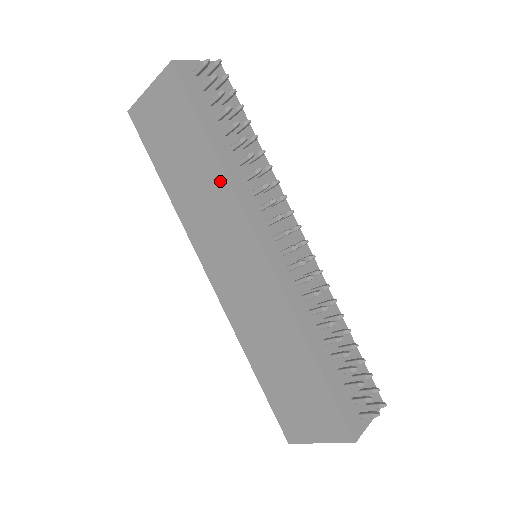
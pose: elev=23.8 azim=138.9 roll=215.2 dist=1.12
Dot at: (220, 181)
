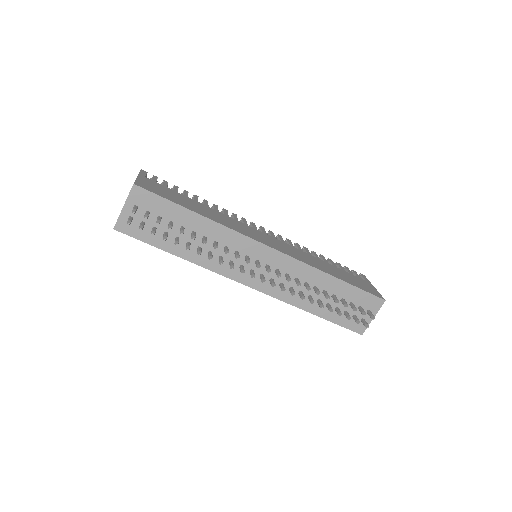
Dot at: occluded
